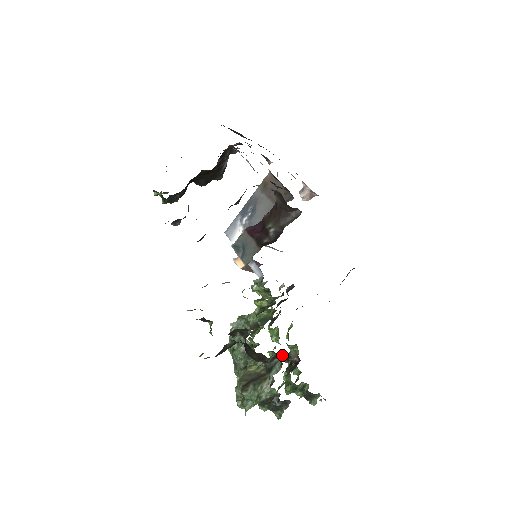
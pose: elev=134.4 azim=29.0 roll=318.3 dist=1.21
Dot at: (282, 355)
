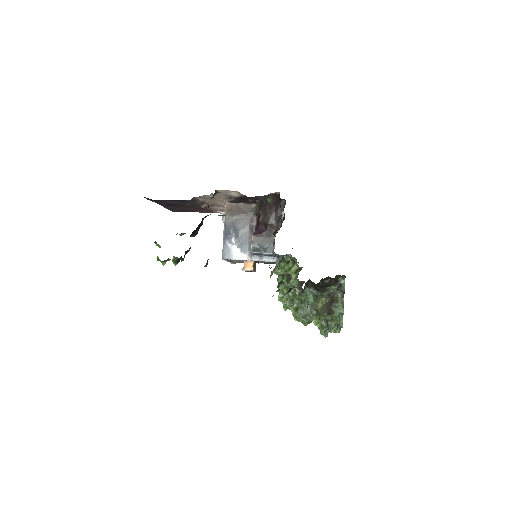
Dot at: occluded
